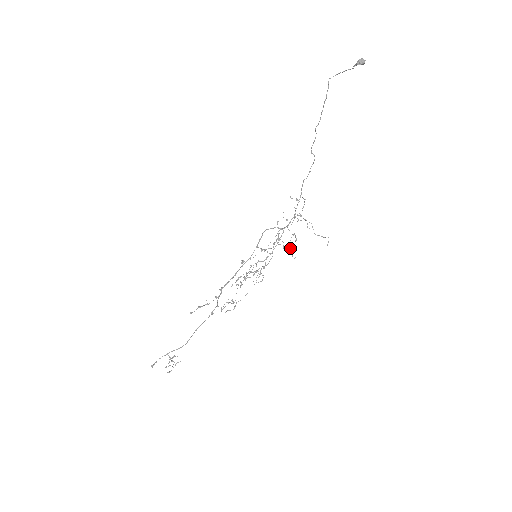
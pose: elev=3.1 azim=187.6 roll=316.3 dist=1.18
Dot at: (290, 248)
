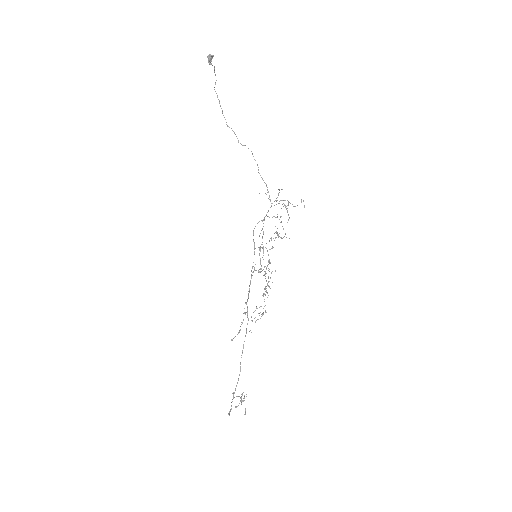
Dot at: occluded
